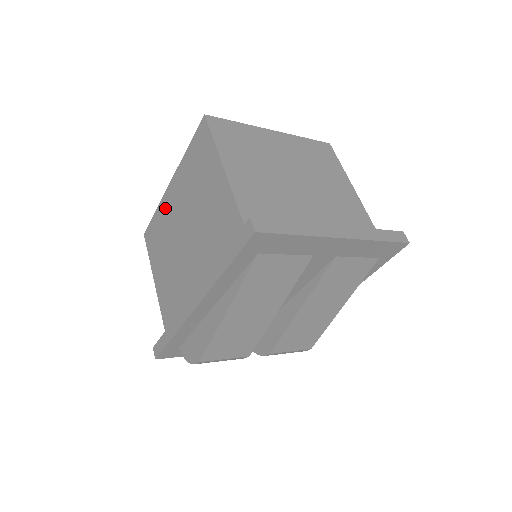
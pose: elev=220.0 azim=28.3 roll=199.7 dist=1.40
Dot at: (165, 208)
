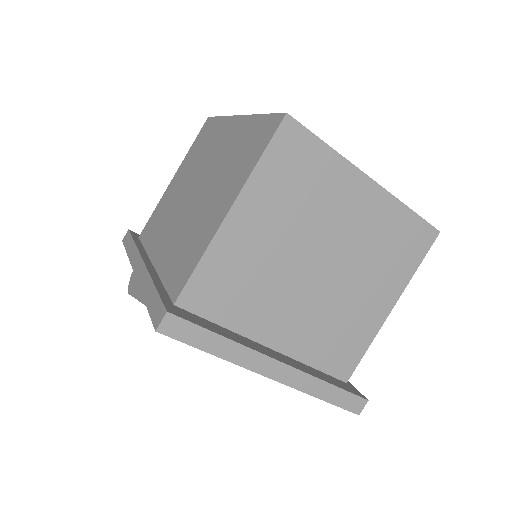
Dot at: (219, 132)
